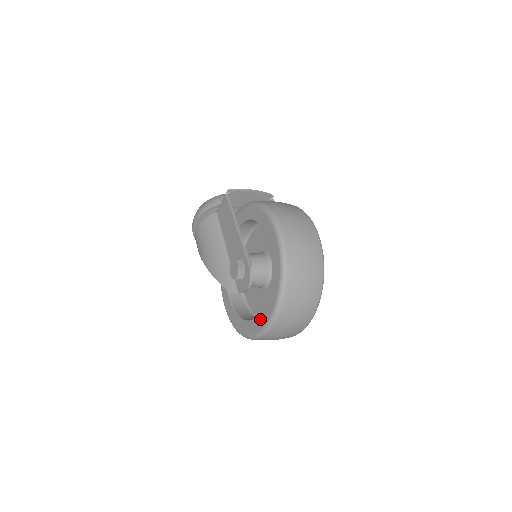
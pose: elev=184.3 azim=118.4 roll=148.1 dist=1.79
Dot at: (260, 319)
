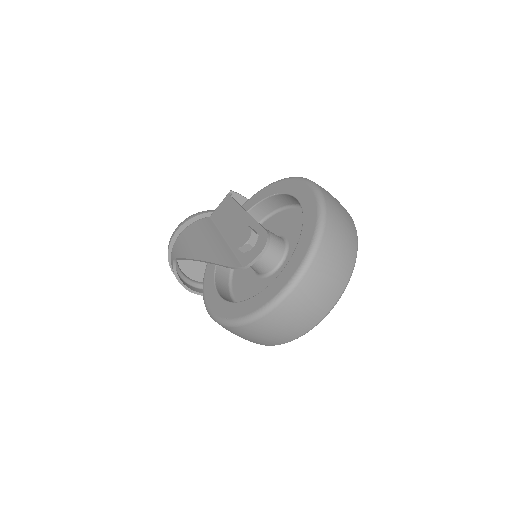
Dot at: (280, 279)
